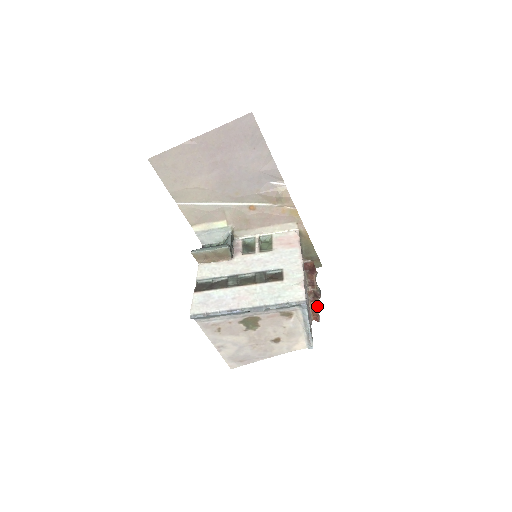
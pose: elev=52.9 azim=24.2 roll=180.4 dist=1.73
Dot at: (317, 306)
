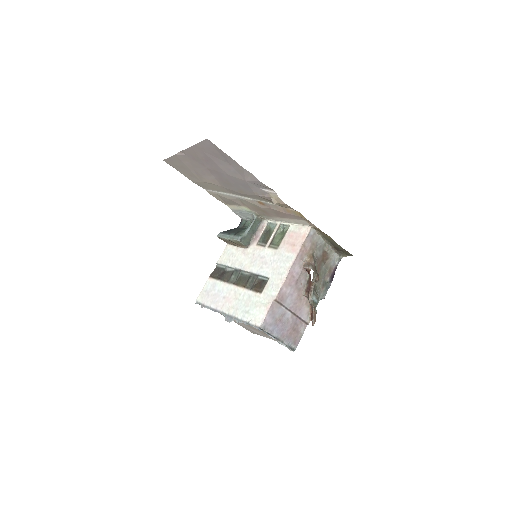
Dot at: (313, 311)
